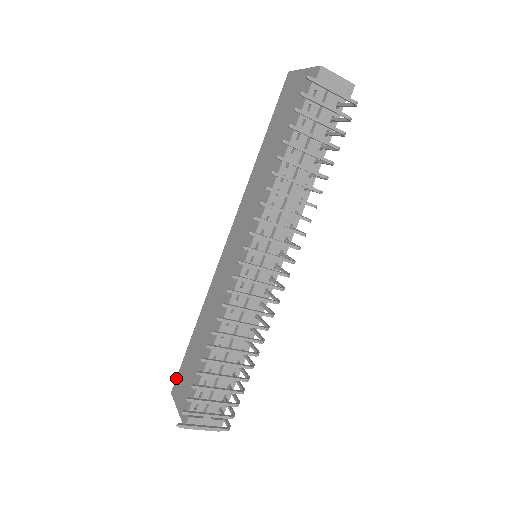
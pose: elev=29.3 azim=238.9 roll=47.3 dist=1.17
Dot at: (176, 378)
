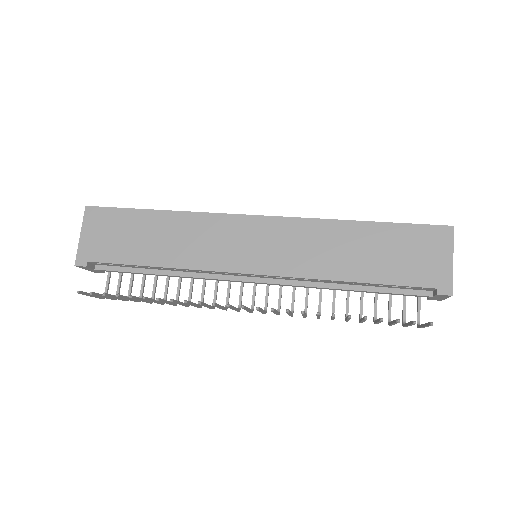
Dot at: (102, 207)
